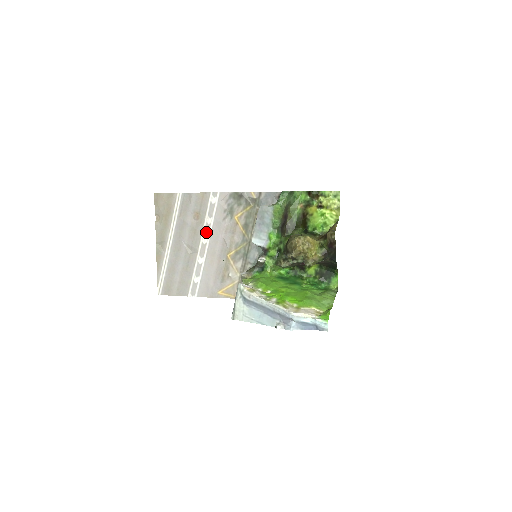
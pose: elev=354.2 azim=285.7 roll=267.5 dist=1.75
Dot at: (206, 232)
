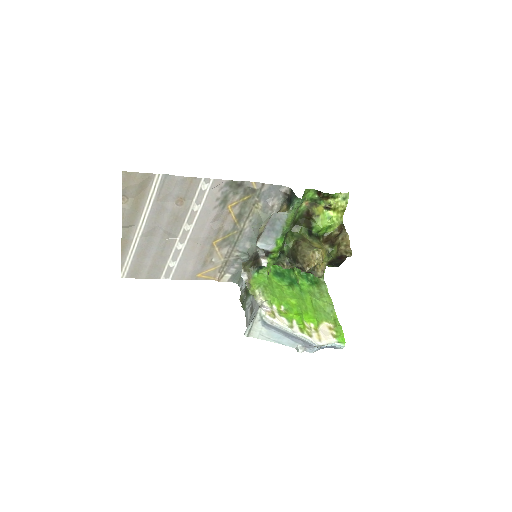
Dot at: (190, 219)
